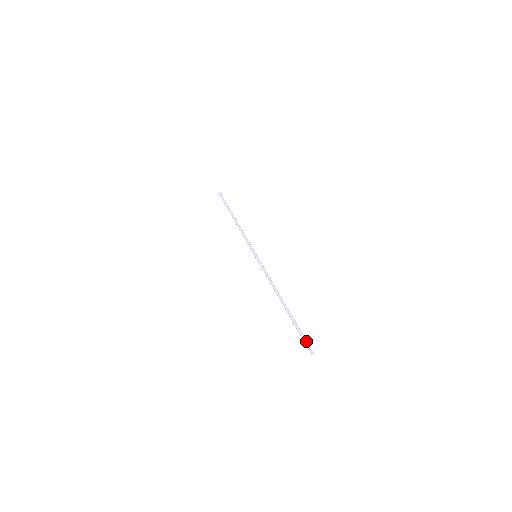
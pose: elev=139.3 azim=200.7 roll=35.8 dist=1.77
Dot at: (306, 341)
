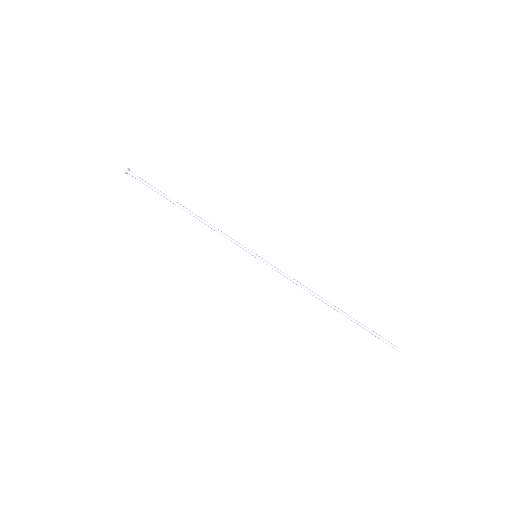
Dot at: (382, 339)
